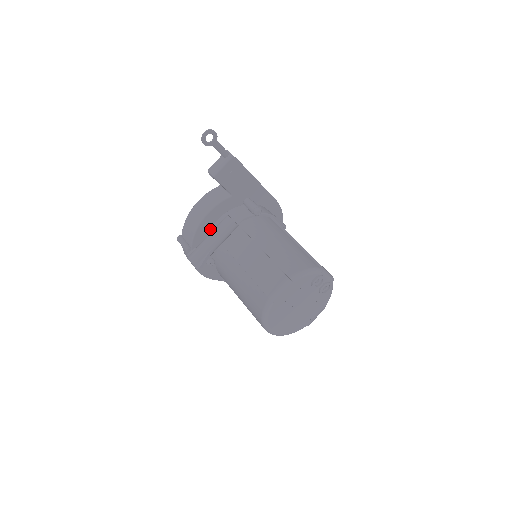
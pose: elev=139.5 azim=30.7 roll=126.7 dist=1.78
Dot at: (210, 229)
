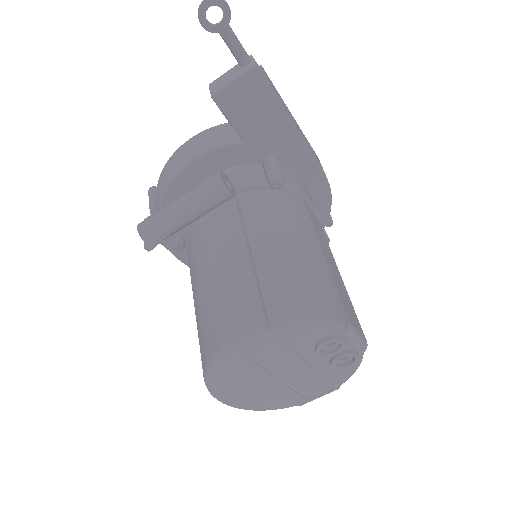
Dot at: occluded
